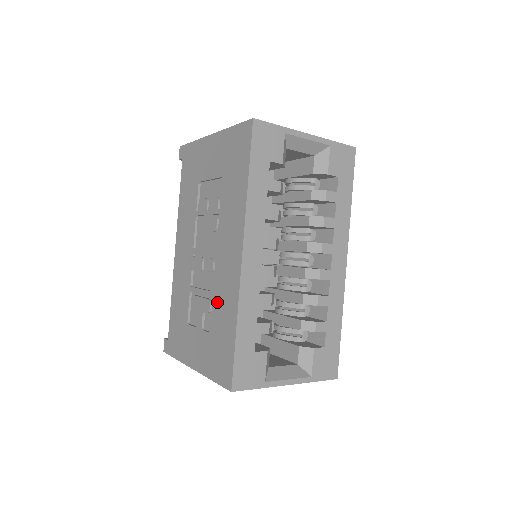
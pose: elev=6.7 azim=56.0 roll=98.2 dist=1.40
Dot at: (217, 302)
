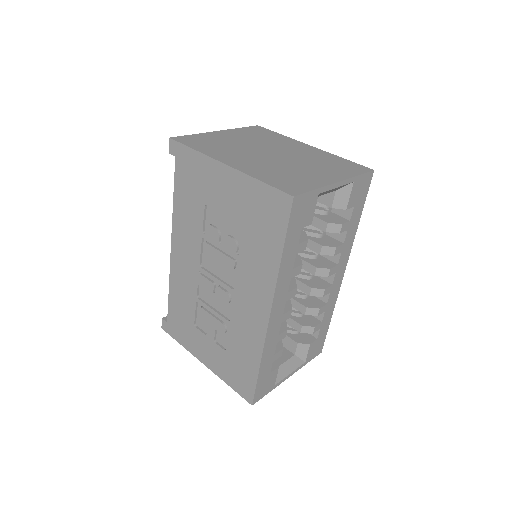
Dot at: (235, 334)
